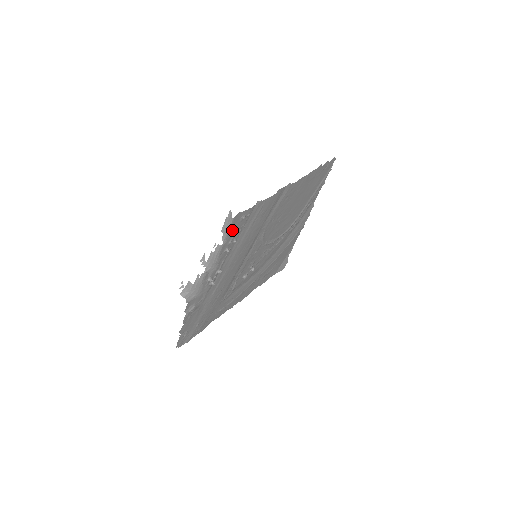
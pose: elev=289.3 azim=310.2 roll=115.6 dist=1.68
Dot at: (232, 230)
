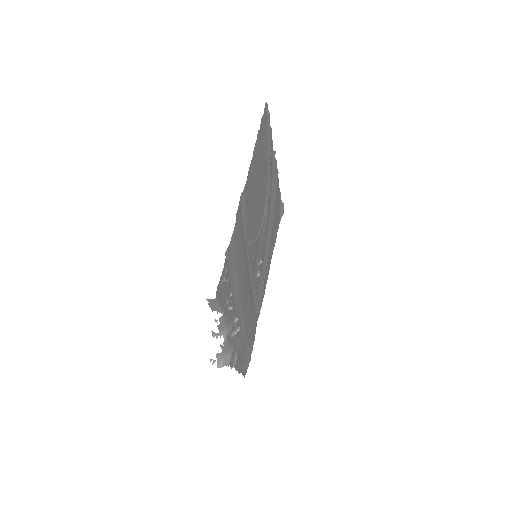
Dot at: (222, 299)
